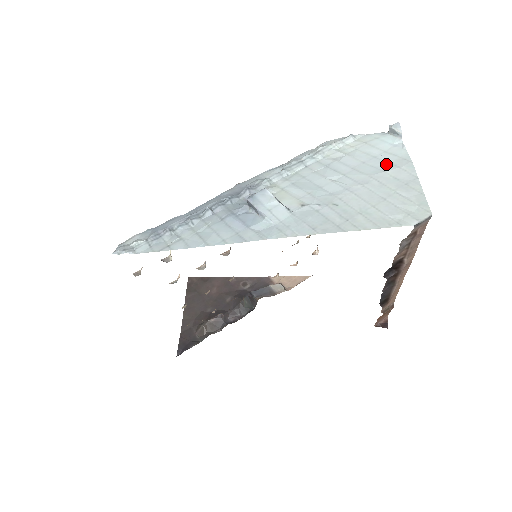
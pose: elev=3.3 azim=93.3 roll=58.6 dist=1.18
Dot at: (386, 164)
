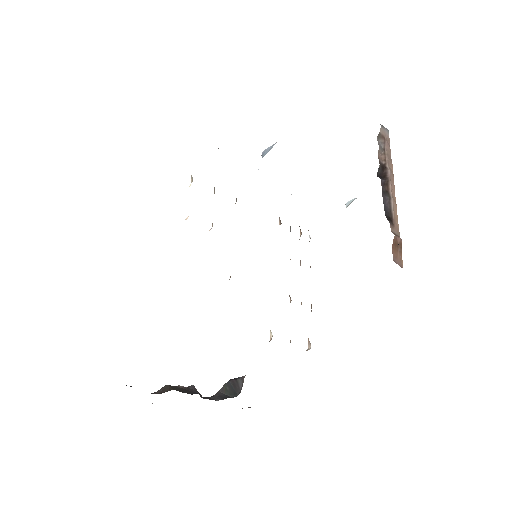
Dot at: occluded
